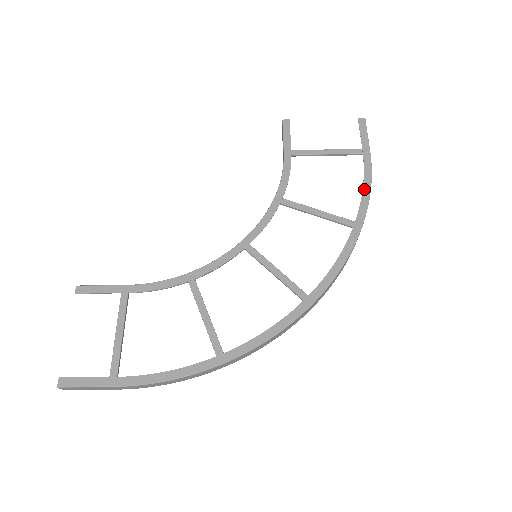
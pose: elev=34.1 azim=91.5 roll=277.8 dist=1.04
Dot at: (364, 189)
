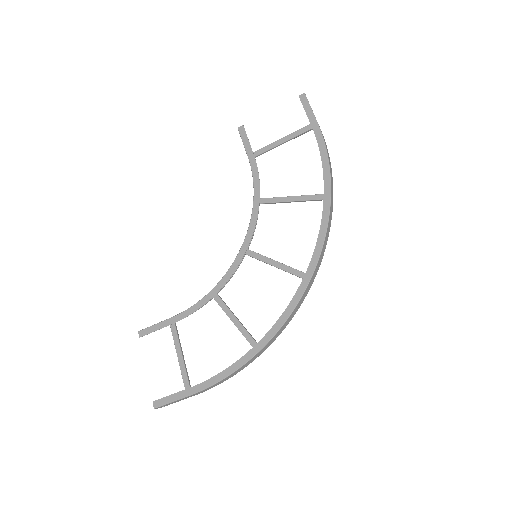
Dot at: (323, 161)
